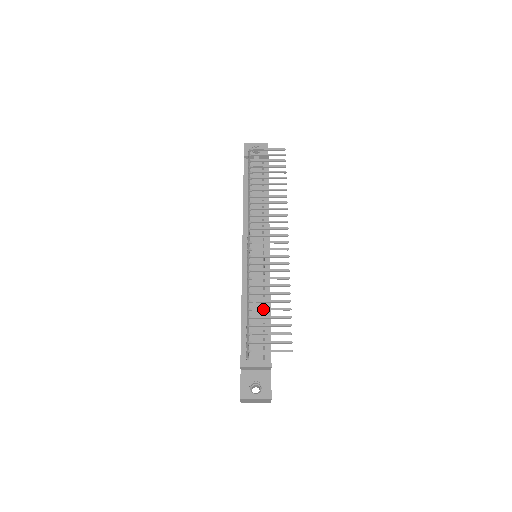
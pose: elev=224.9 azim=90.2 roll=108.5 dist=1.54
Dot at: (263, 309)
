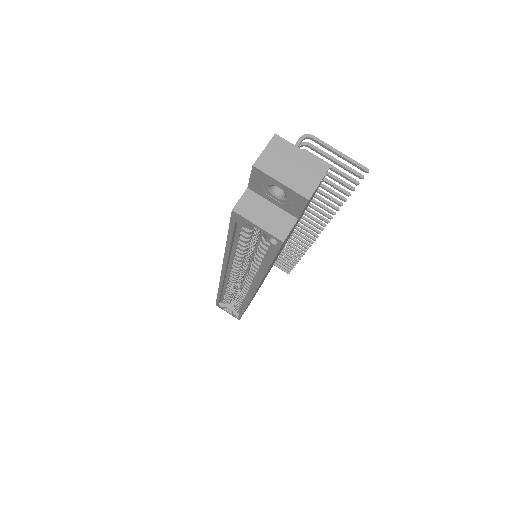
Dot at: occluded
